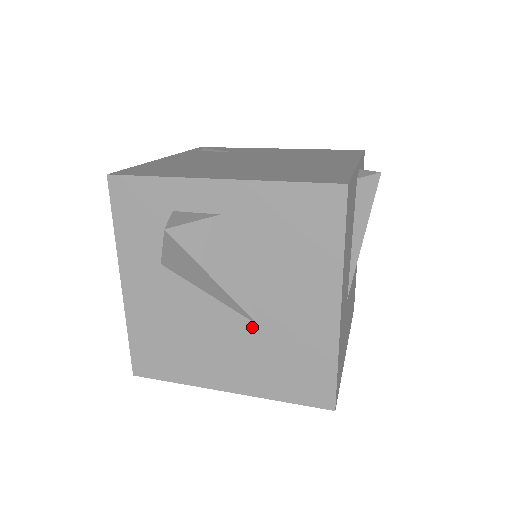
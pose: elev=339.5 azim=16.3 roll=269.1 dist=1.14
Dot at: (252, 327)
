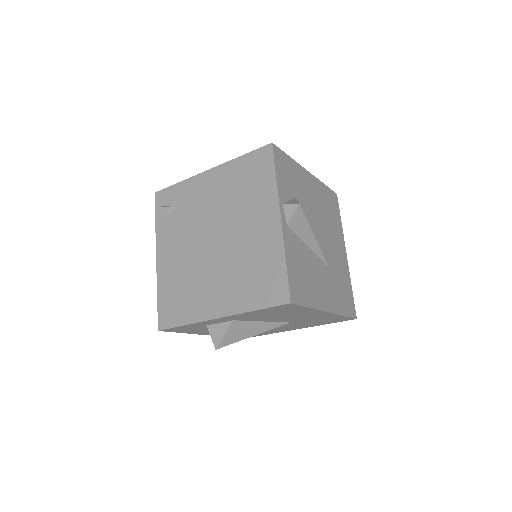
Dot at: (288, 323)
